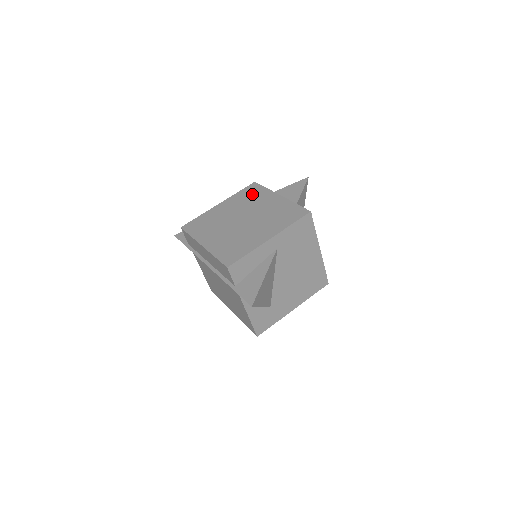
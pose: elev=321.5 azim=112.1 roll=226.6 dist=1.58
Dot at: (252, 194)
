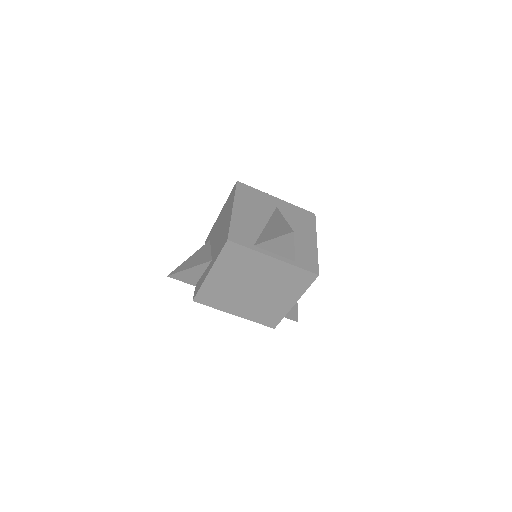
Dot at: (239, 259)
